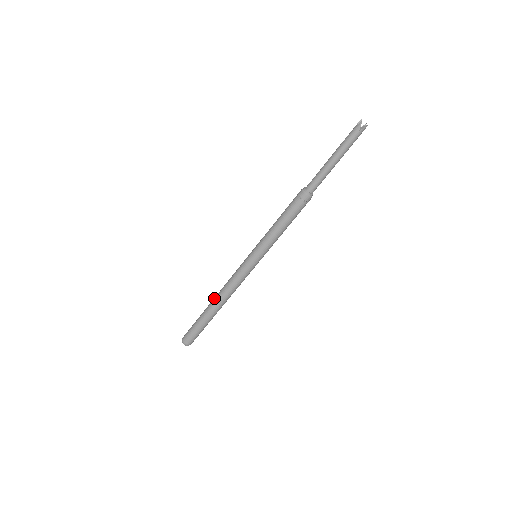
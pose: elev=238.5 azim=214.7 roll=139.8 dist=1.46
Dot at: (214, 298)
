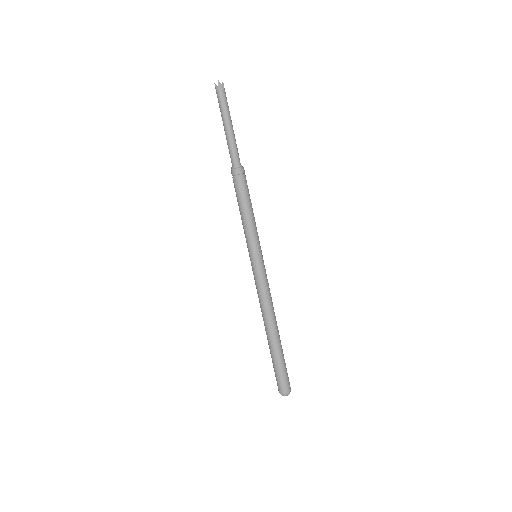
Dot at: occluded
